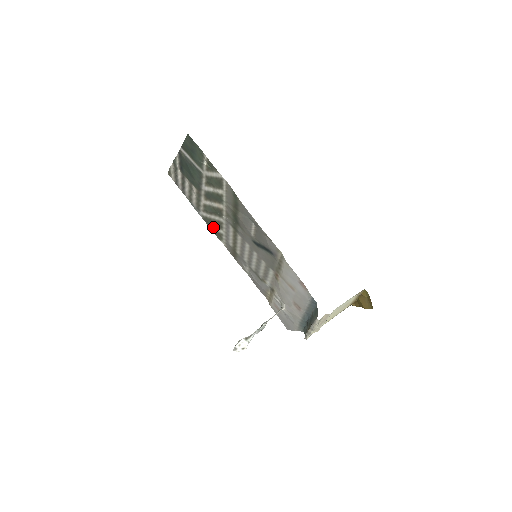
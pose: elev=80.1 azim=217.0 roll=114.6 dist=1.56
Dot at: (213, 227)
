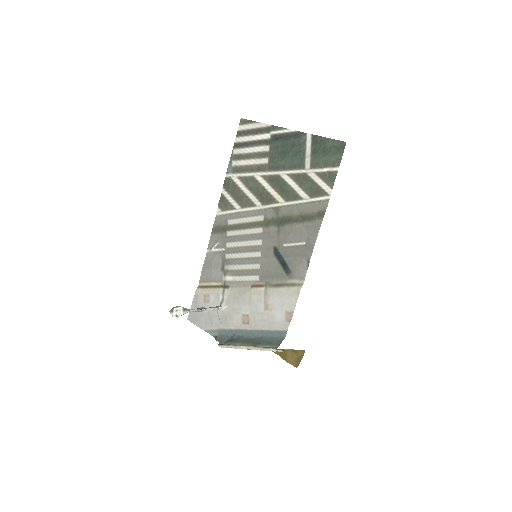
Dot at: (229, 195)
